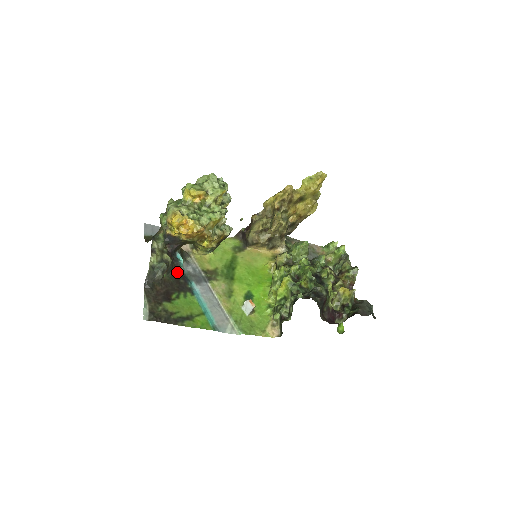
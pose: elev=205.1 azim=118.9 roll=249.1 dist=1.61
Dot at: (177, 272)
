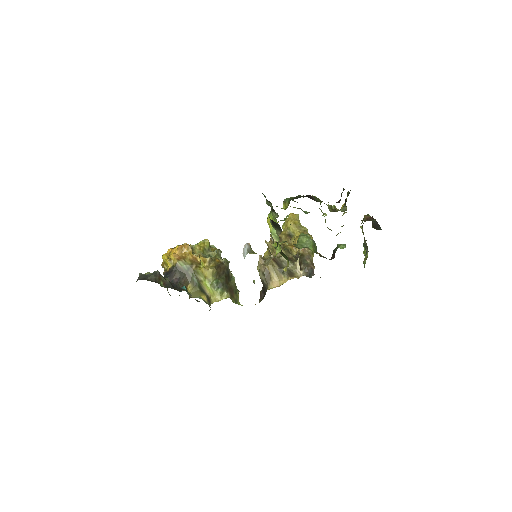
Dot at: (179, 290)
